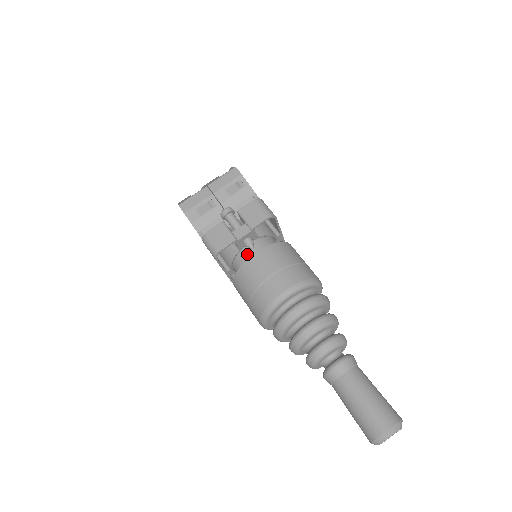
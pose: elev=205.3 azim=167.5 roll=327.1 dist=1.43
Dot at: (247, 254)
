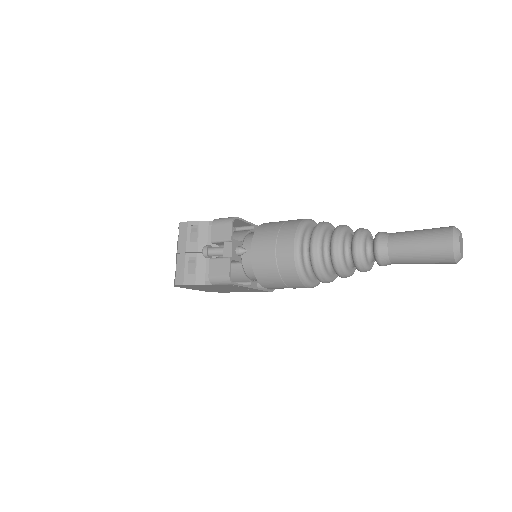
Dot at: (248, 259)
